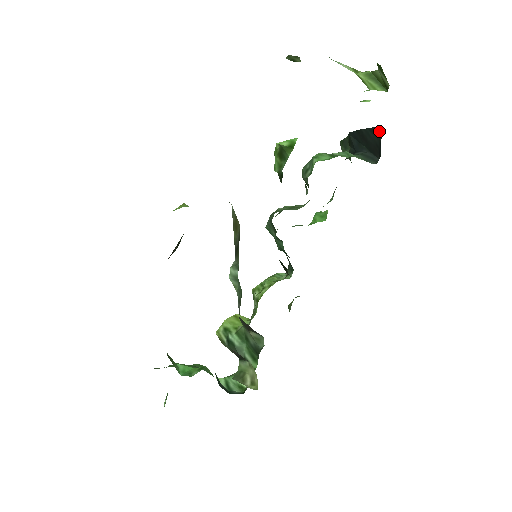
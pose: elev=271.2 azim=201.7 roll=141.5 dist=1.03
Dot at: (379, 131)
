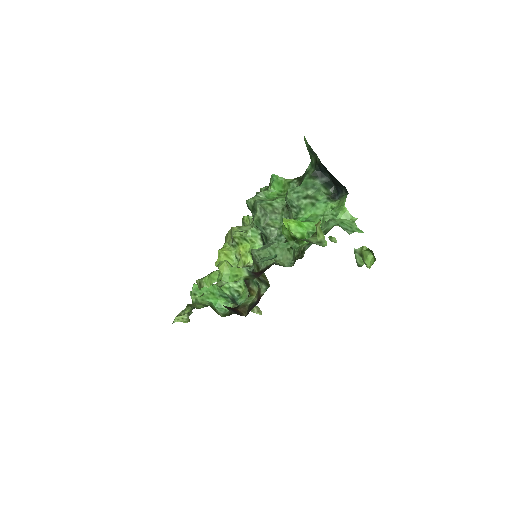
Dot at: (345, 188)
